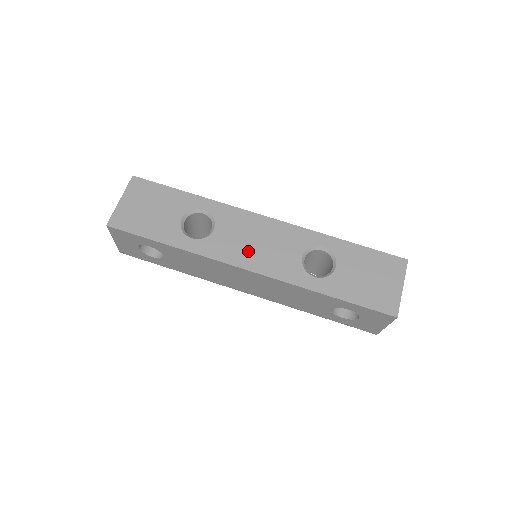
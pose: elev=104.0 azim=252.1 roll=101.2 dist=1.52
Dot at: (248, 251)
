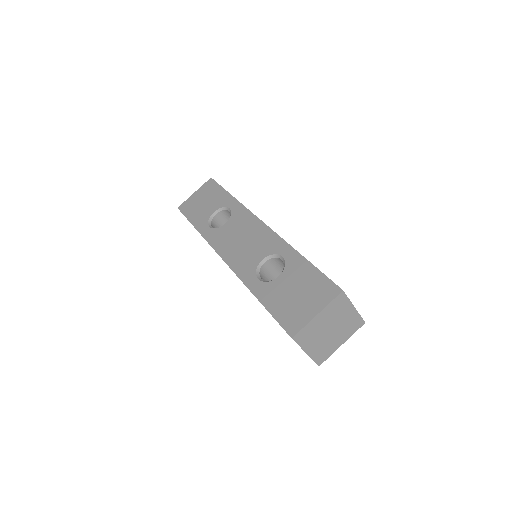
Dot at: (232, 245)
